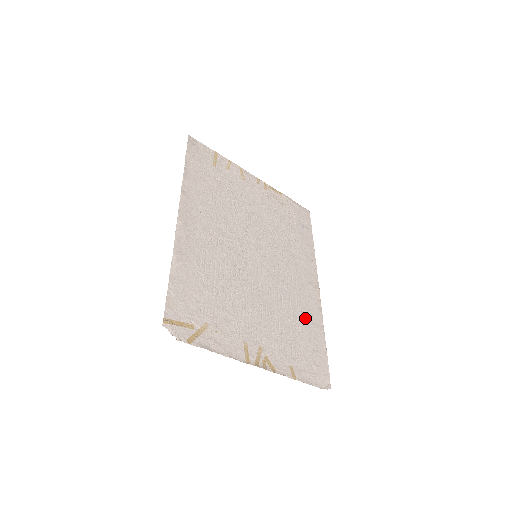
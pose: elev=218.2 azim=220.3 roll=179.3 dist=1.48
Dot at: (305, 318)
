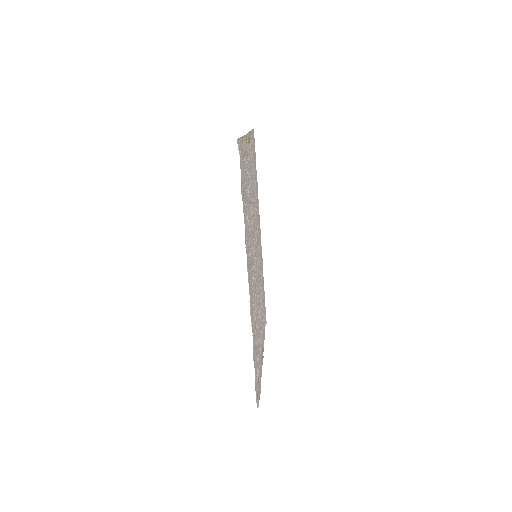
Dot at: occluded
